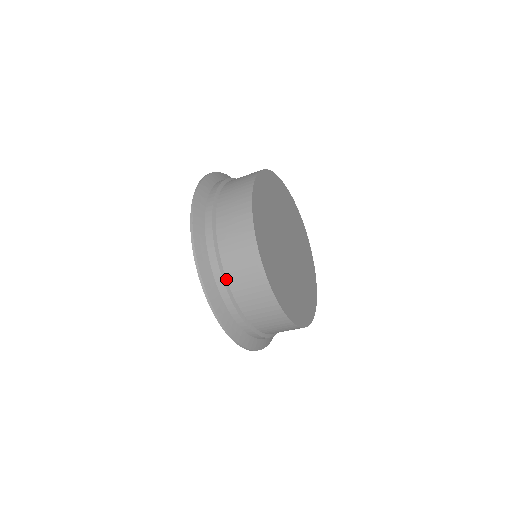
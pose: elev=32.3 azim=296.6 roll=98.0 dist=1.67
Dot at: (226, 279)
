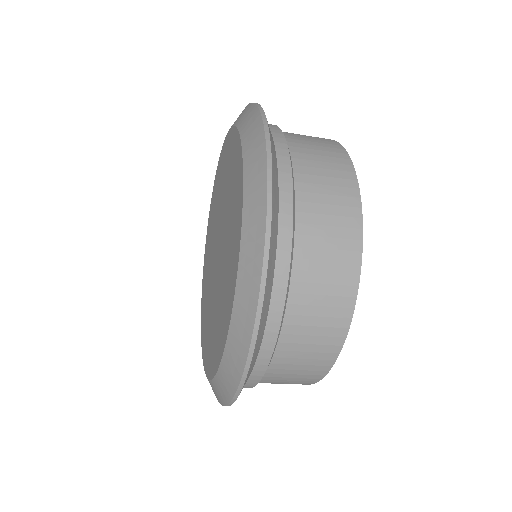
Dot at: (294, 231)
